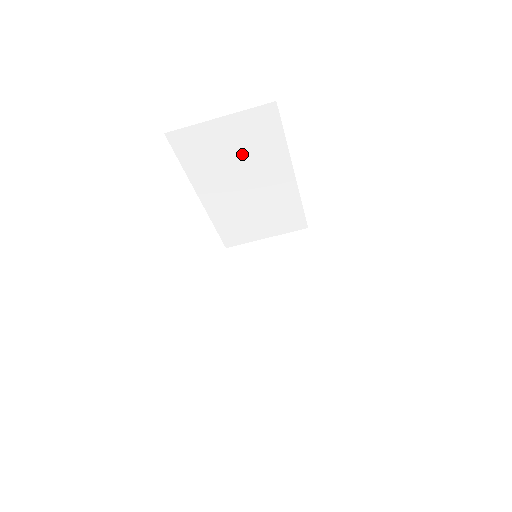
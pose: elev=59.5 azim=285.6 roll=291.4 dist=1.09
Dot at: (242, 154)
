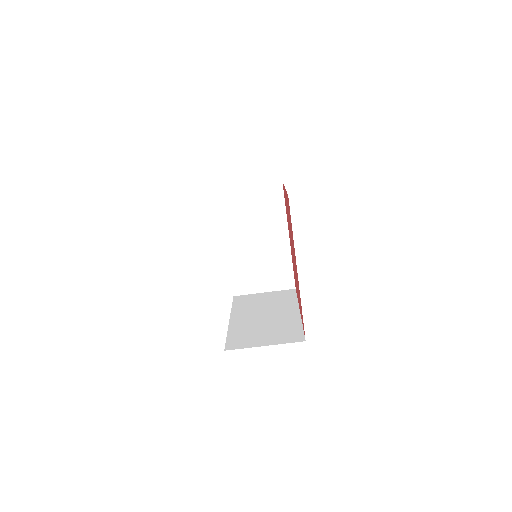
Dot at: occluded
